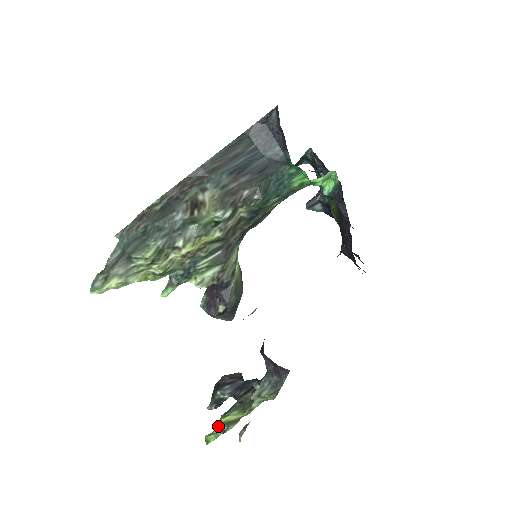
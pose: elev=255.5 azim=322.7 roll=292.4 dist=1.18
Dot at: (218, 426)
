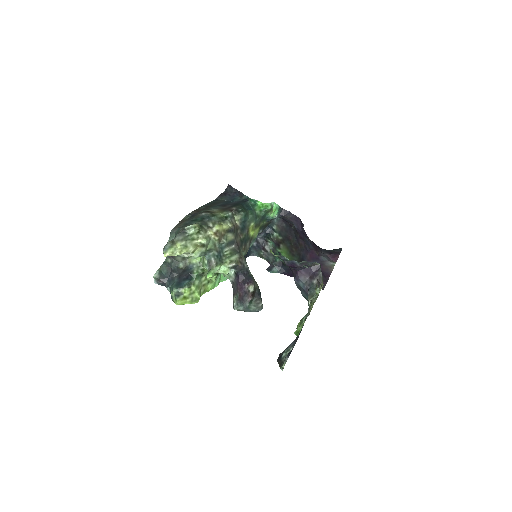
Dot at: occluded
